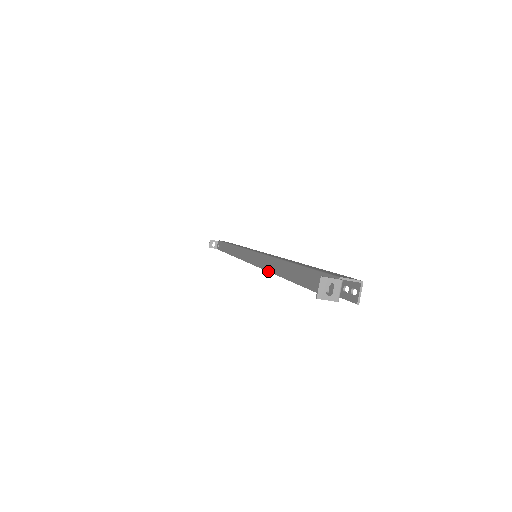
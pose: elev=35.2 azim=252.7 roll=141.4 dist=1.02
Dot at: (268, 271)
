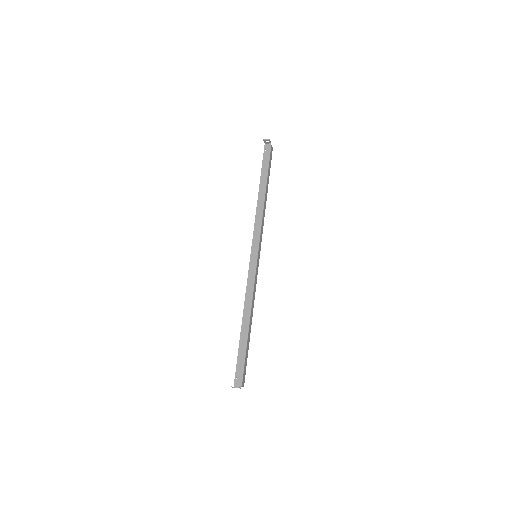
Dot at: (245, 300)
